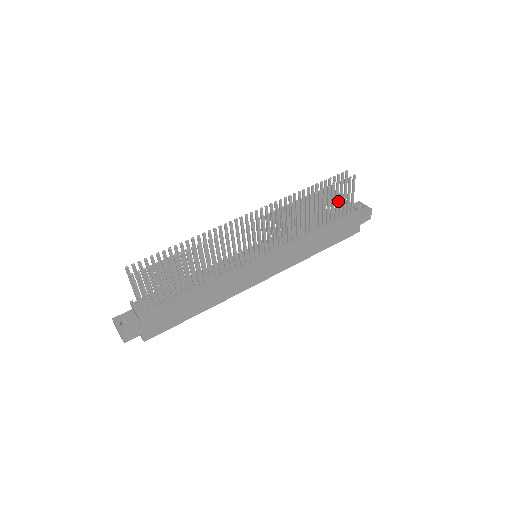
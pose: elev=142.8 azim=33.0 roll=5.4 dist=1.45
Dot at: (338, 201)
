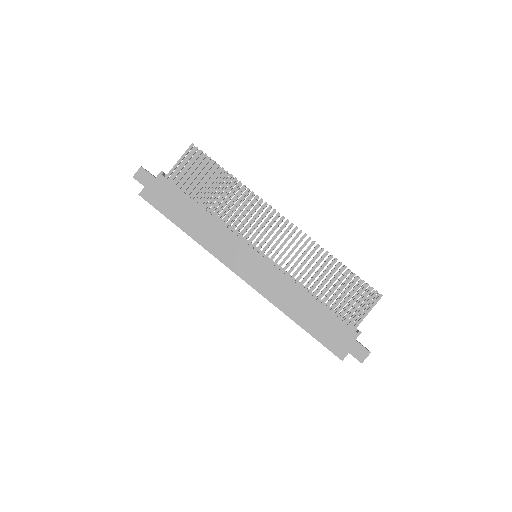
Dot at: occluded
